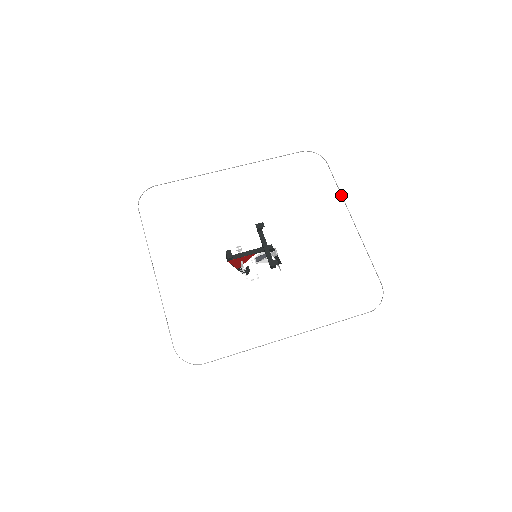
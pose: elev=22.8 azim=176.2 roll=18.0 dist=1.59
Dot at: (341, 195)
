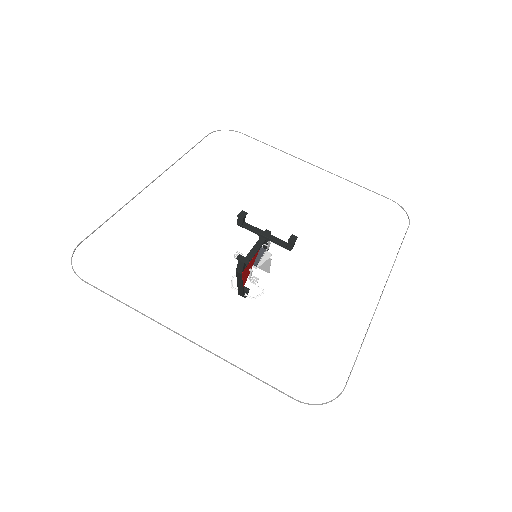
Dot at: (282, 151)
